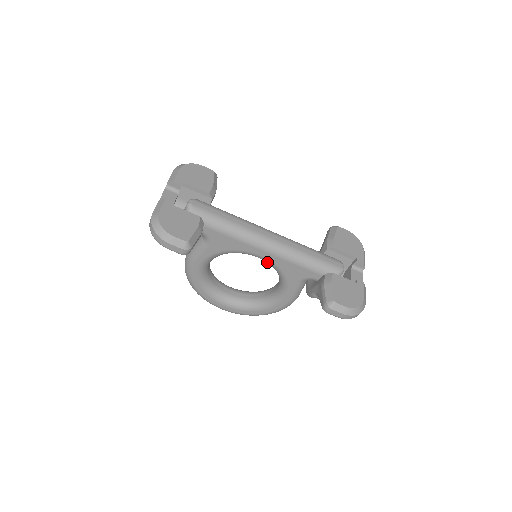
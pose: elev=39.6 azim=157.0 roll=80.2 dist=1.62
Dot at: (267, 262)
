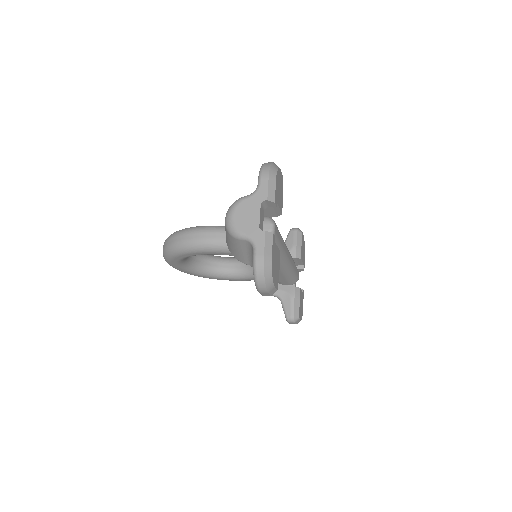
Dot at: occluded
